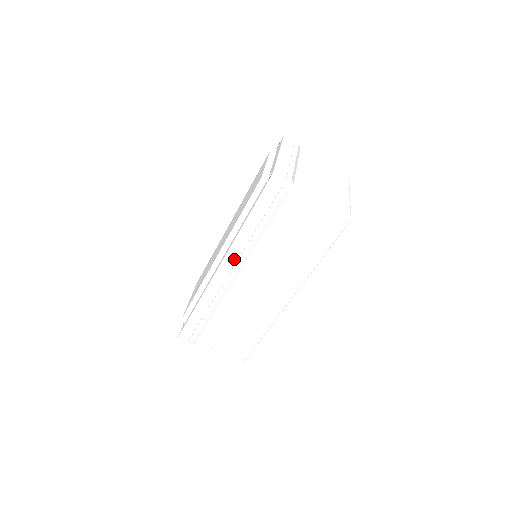
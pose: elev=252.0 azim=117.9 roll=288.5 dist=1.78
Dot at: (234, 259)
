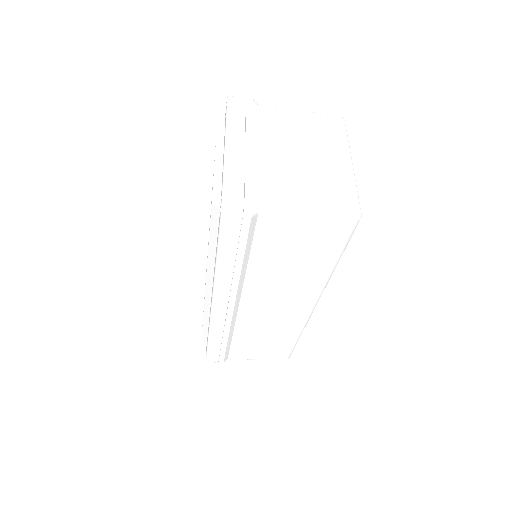
Dot at: (225, 296)
